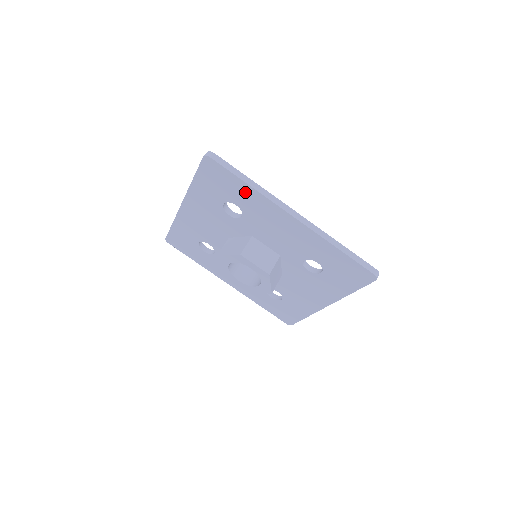
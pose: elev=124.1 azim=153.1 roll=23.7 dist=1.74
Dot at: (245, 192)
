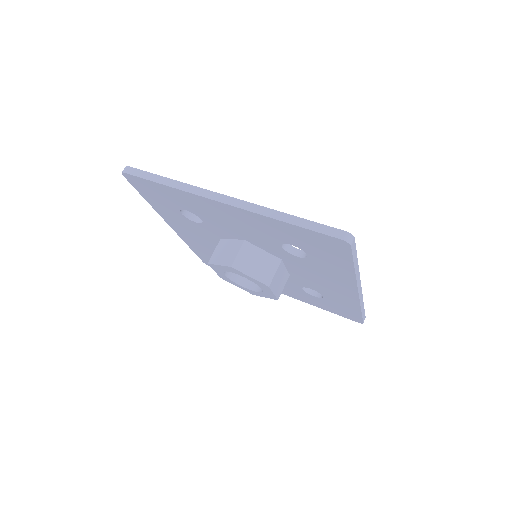
Dot at: (339, 266)
